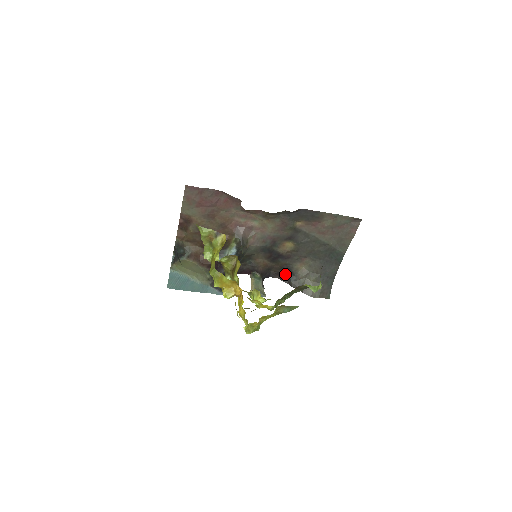
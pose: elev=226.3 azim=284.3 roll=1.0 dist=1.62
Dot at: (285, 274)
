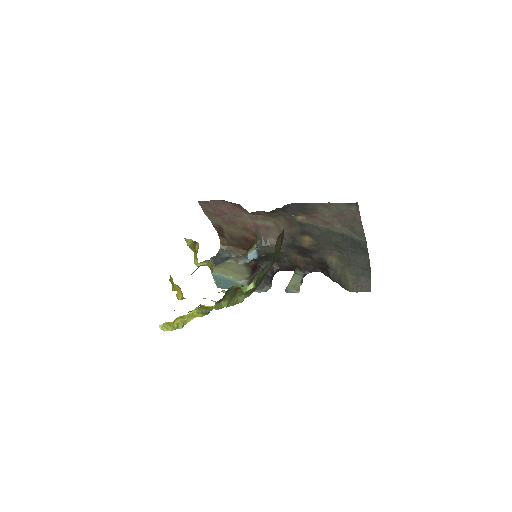
Dot at: (324, 268)
